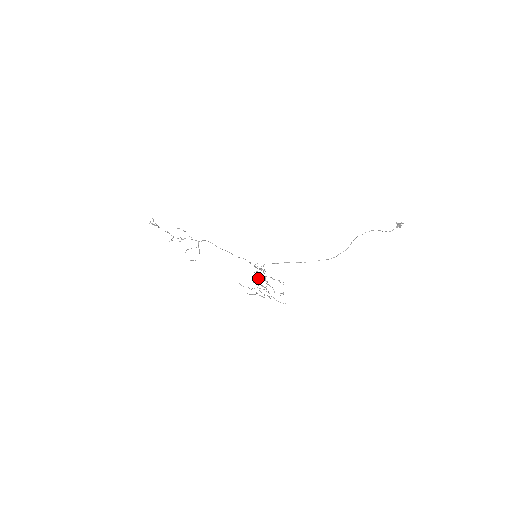
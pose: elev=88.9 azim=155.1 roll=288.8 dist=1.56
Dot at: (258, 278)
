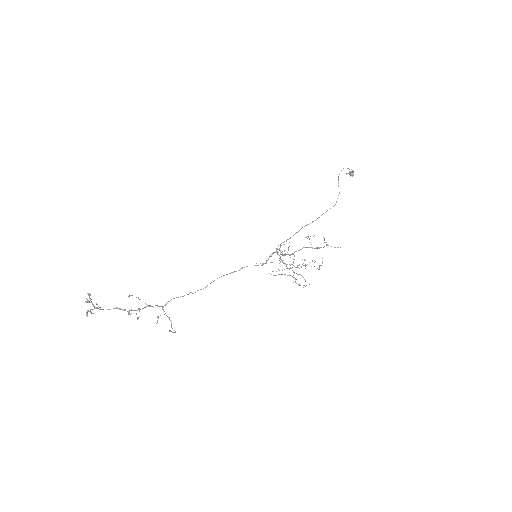
Dot at: (287, 254)
